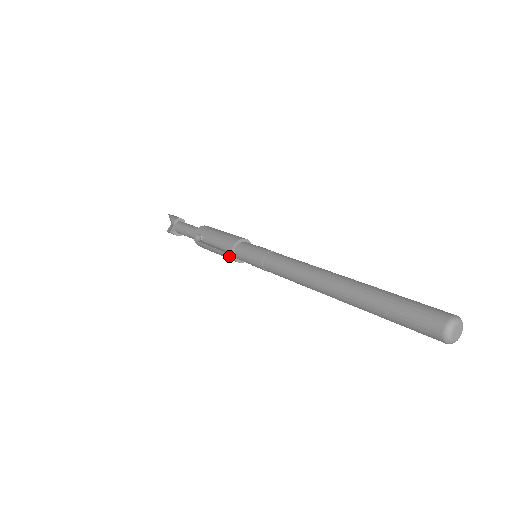
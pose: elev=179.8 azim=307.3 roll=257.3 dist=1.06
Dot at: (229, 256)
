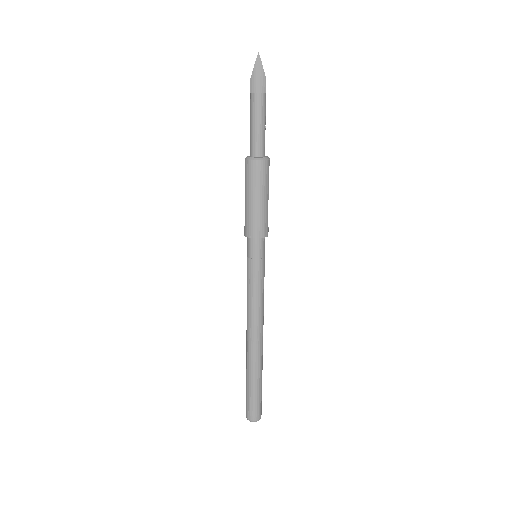
Dot at: occluded
